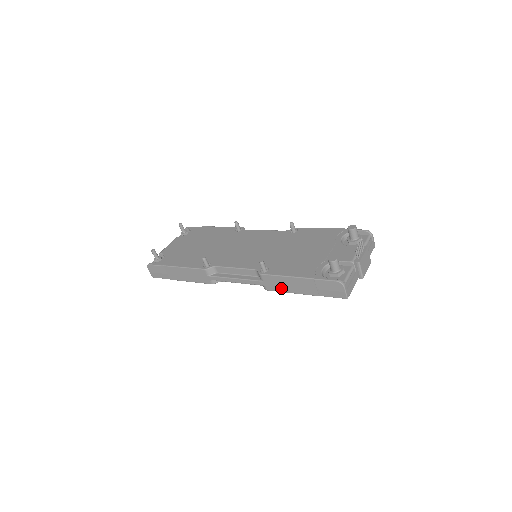
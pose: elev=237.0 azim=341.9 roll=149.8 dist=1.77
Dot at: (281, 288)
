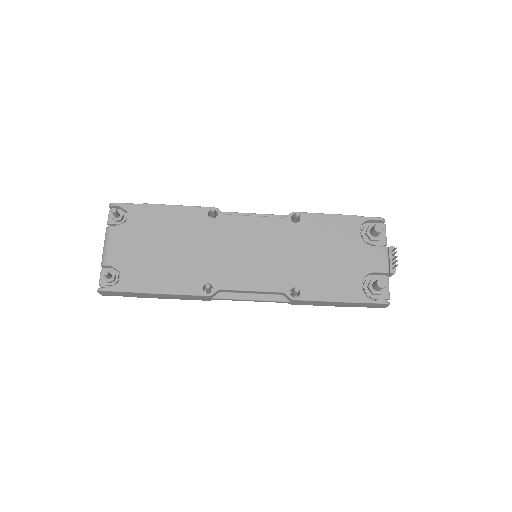
Dot at: (312, 304)
